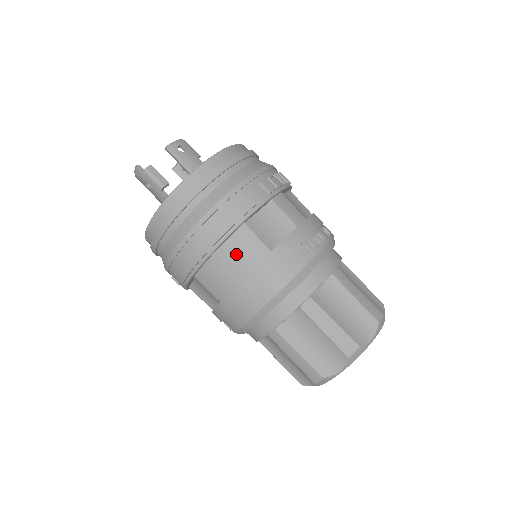
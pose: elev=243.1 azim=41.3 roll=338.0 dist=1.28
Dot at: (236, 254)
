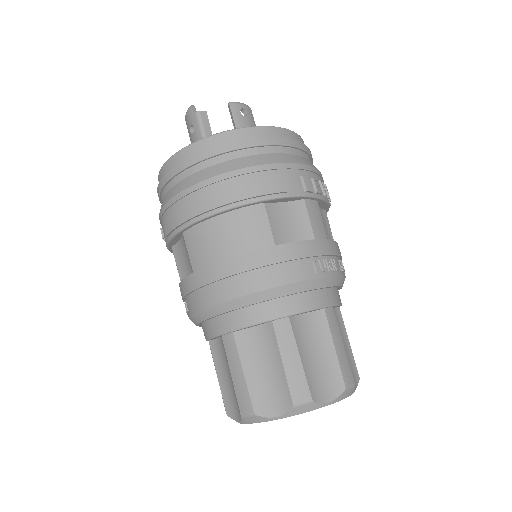
Dot at: (238, 229)
